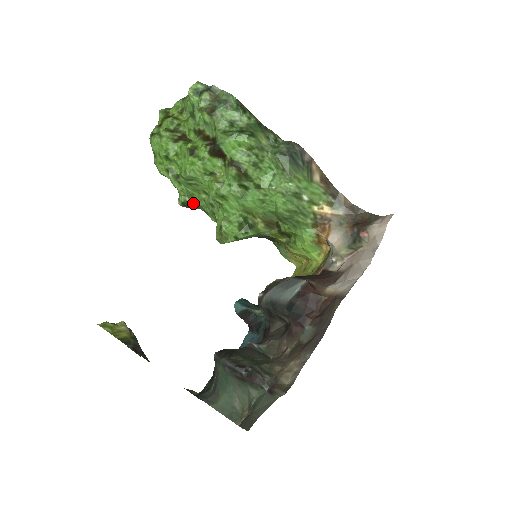
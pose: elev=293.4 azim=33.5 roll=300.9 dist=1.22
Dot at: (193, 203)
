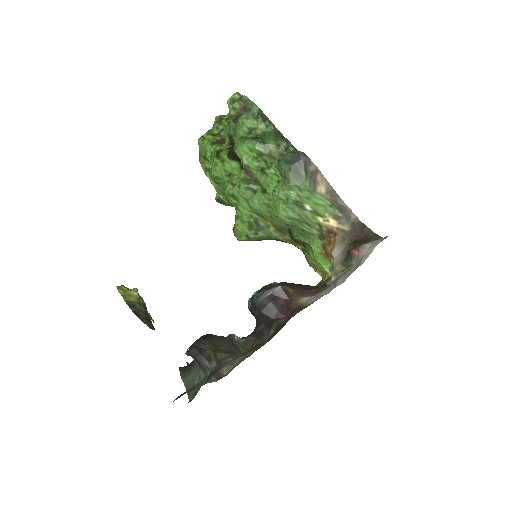
Dot at: (226, 201)
